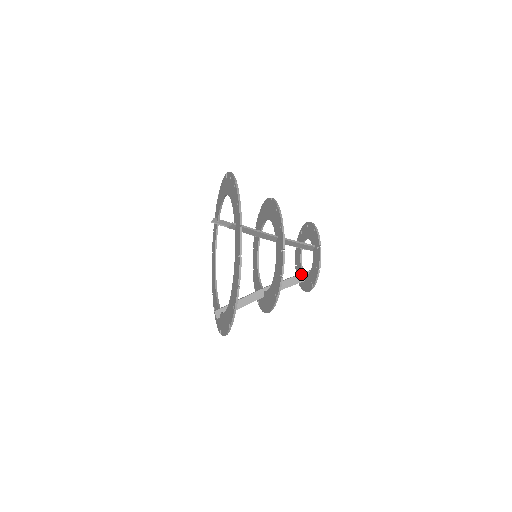
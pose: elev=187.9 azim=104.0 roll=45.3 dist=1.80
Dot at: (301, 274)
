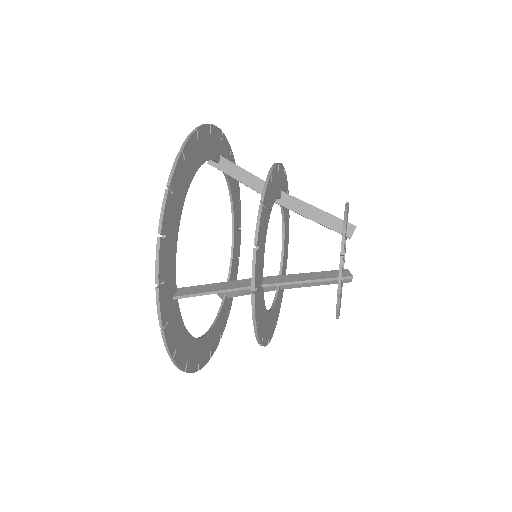
Dot at: occluded
